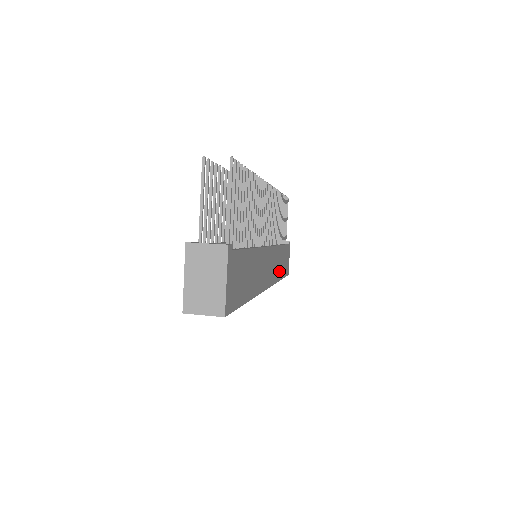
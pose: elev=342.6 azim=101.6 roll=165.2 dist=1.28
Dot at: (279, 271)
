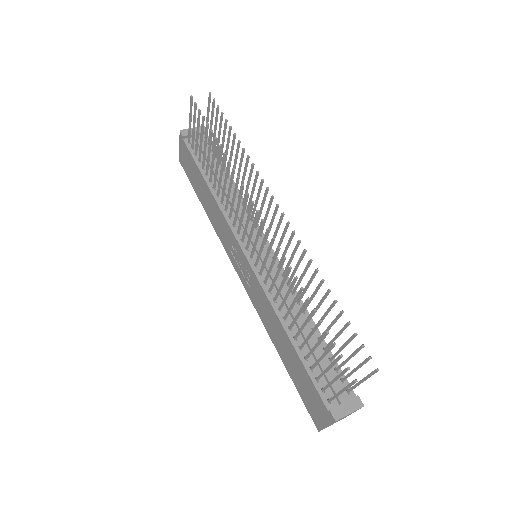
Dot at: occluded
